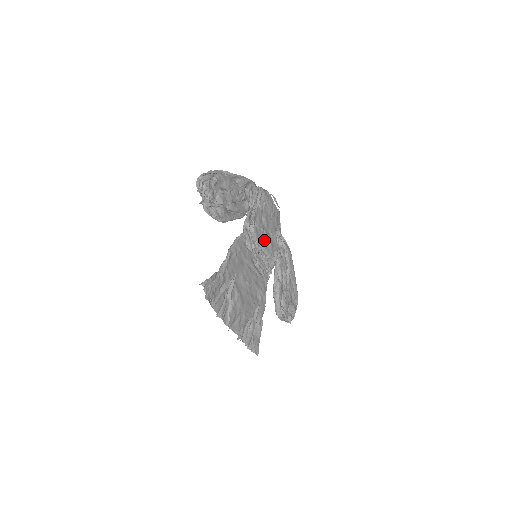
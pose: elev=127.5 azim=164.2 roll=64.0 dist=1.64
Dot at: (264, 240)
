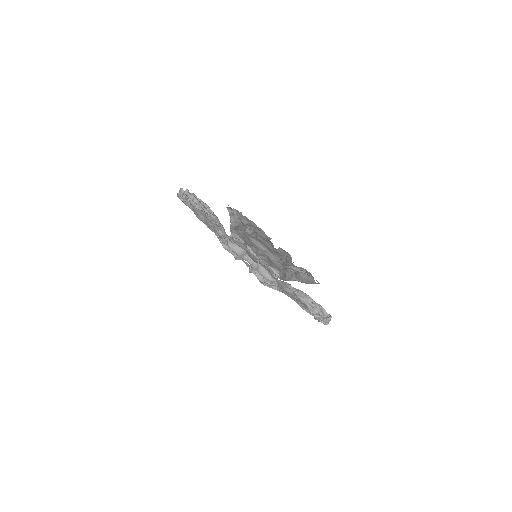
Dot at: occluded
